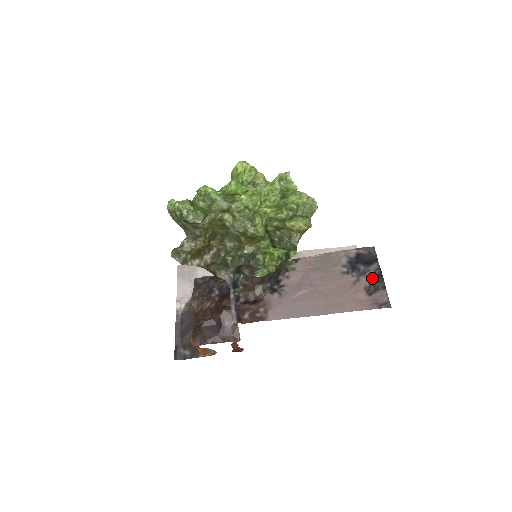
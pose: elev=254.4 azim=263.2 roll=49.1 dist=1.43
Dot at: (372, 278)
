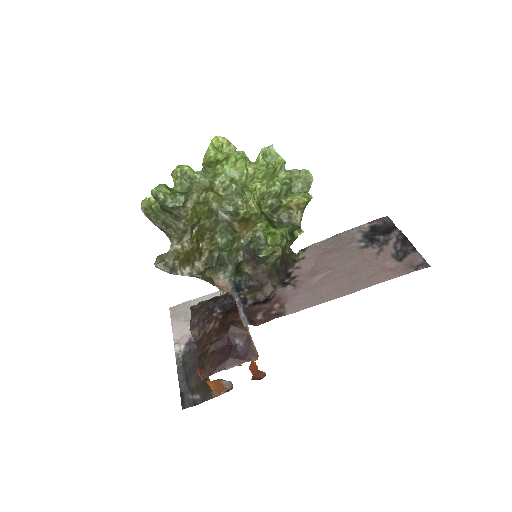
Dot at: (397, 244)
